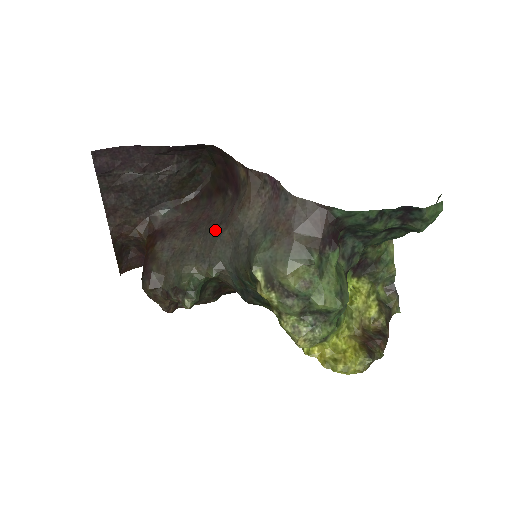
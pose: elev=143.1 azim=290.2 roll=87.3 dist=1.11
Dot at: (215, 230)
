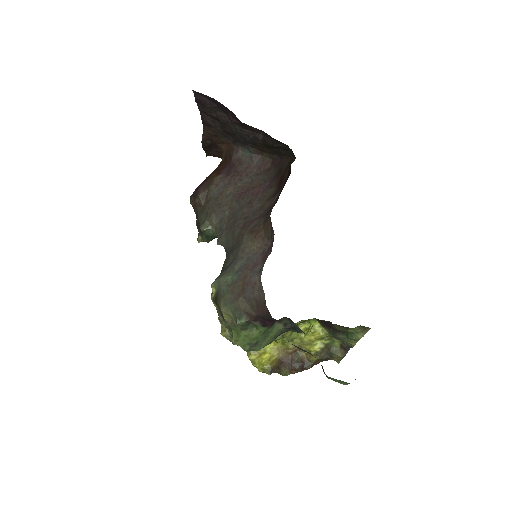
Dot at: (239, 218)
